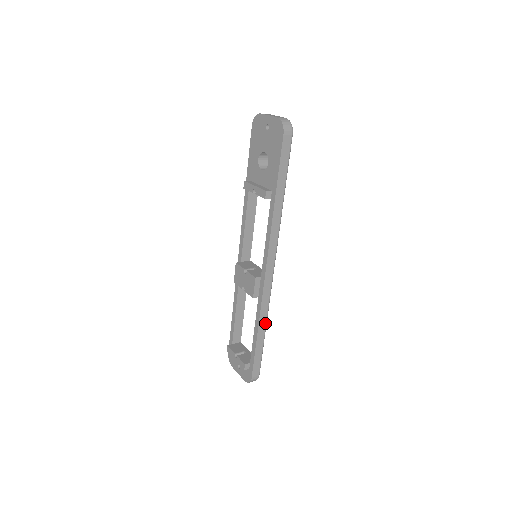
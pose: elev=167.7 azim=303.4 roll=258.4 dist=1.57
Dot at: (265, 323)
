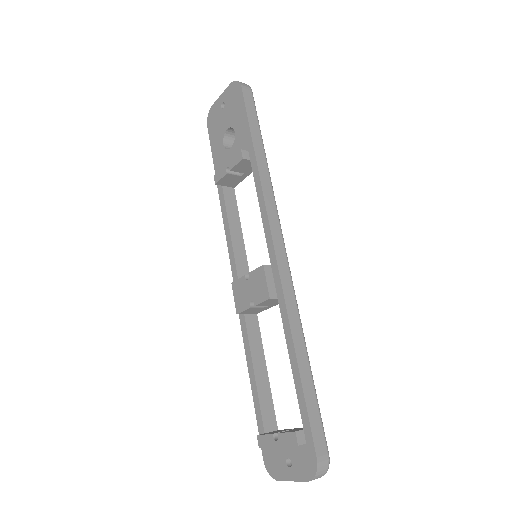
Dot at: (302, 340)
